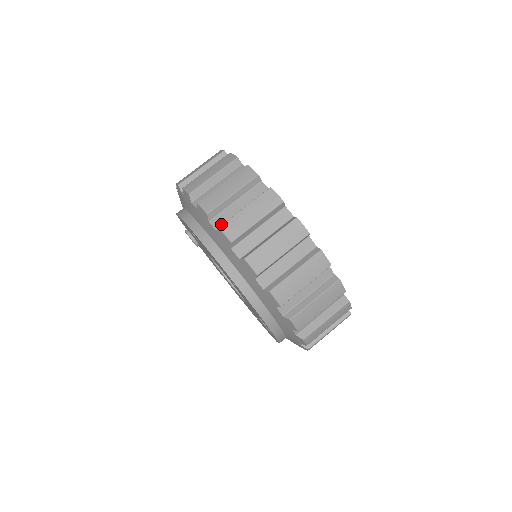
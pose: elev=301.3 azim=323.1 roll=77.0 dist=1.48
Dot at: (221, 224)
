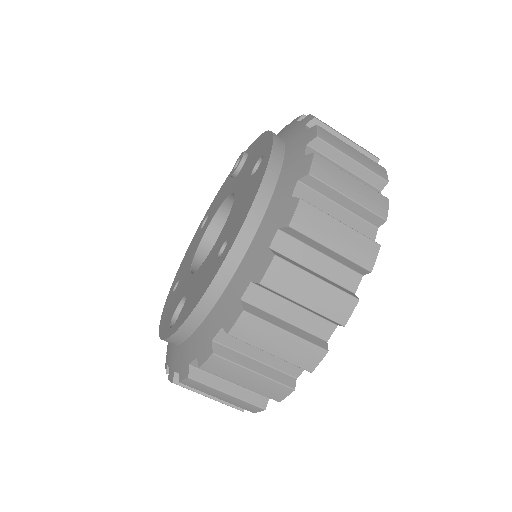
Dot at: (303, 199)
